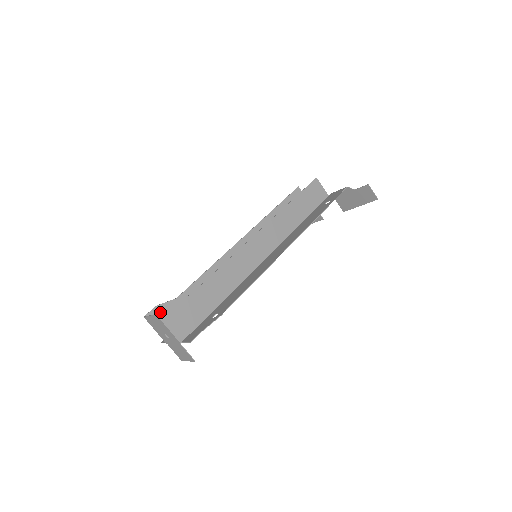
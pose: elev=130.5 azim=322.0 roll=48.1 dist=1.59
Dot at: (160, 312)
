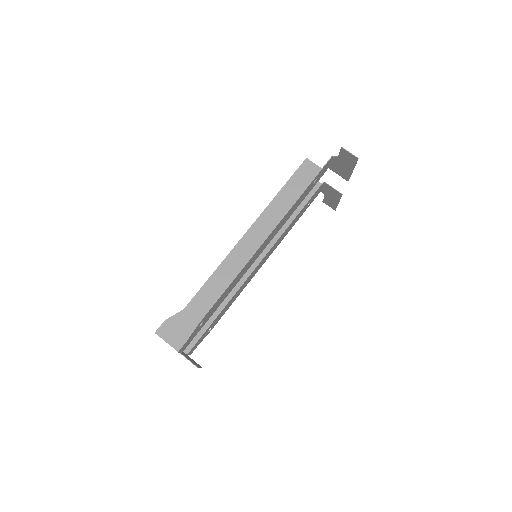
Dot at: (158, 330)
